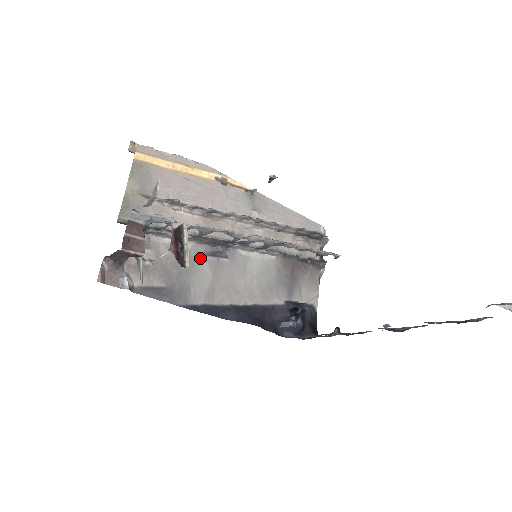
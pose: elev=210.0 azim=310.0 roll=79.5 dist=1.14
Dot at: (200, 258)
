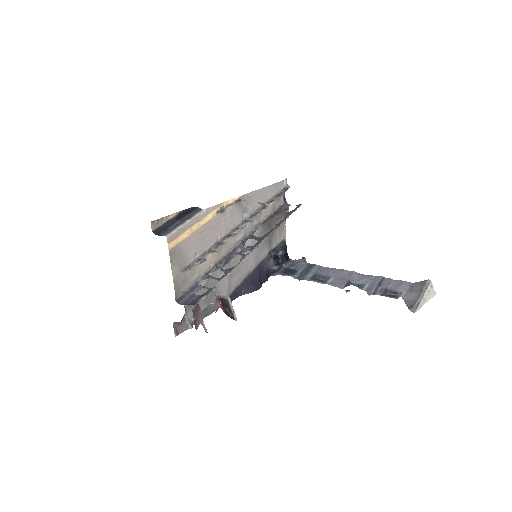
Dot at: (219, 272)
